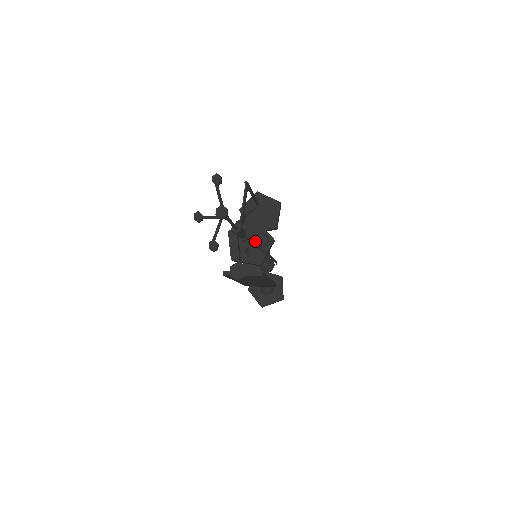
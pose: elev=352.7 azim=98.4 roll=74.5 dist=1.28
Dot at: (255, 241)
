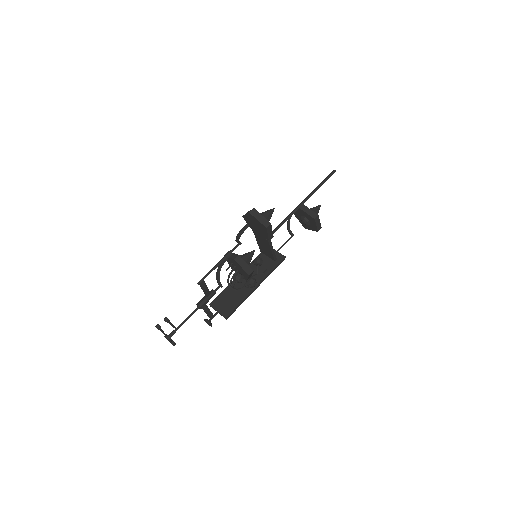
Dot at: (233, 279)
